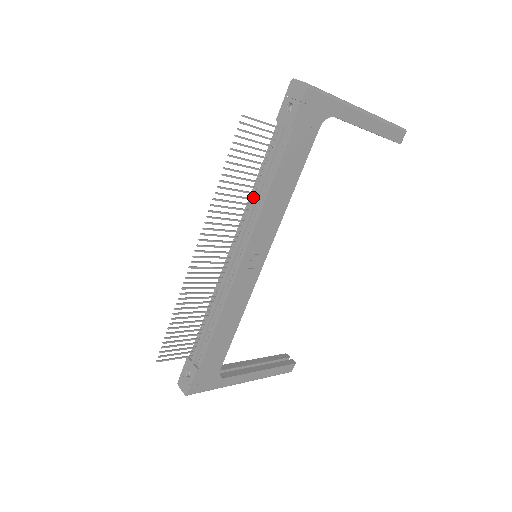
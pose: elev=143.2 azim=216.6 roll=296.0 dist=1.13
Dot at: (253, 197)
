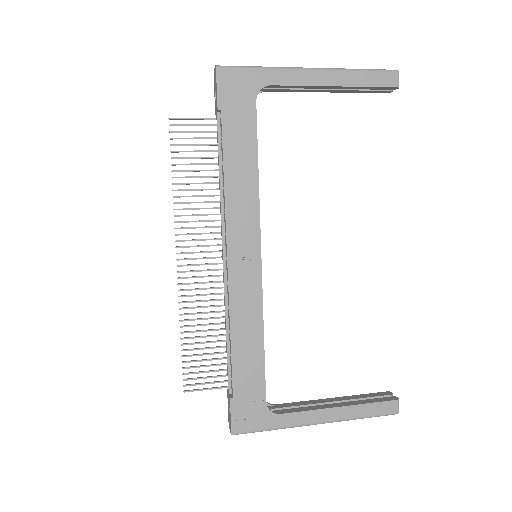
Dot at: (222, 193)
